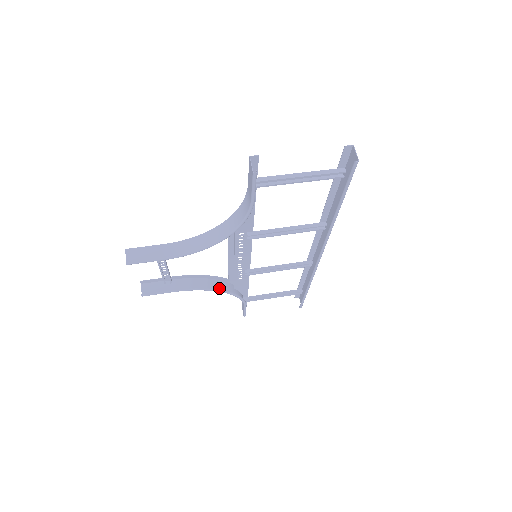
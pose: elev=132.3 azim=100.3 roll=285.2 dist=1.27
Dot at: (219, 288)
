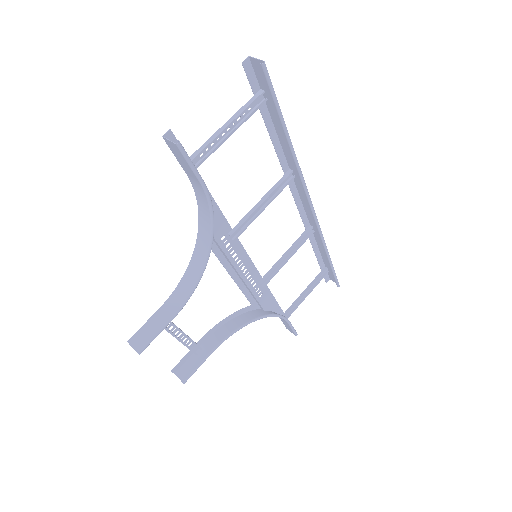
Dot at: (250, 319)
